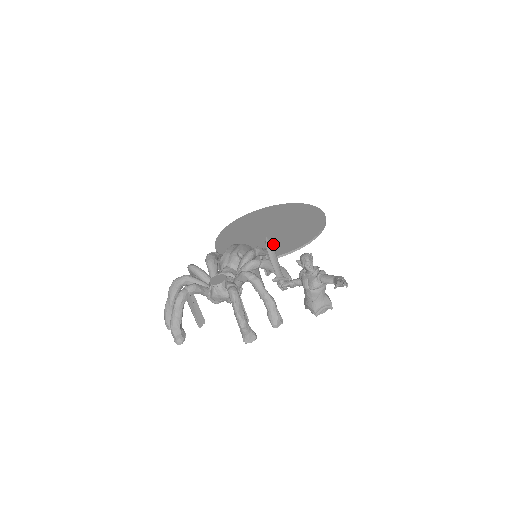
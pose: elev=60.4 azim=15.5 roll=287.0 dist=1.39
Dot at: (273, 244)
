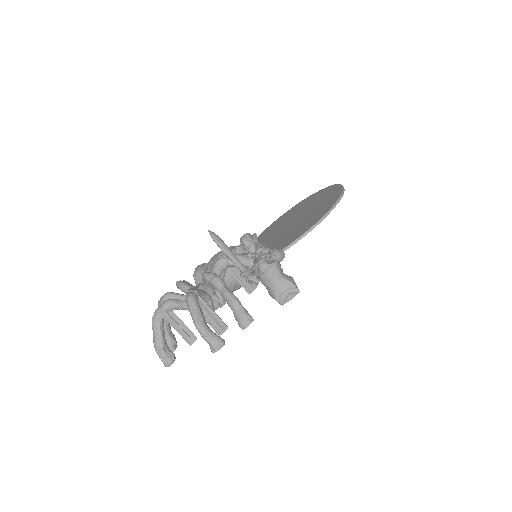
Dot at: (284, 239)
